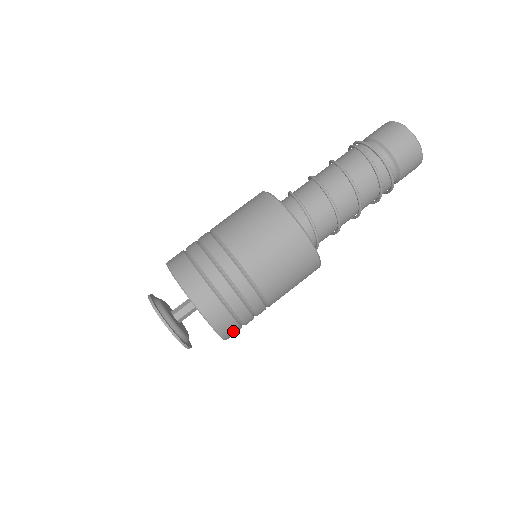
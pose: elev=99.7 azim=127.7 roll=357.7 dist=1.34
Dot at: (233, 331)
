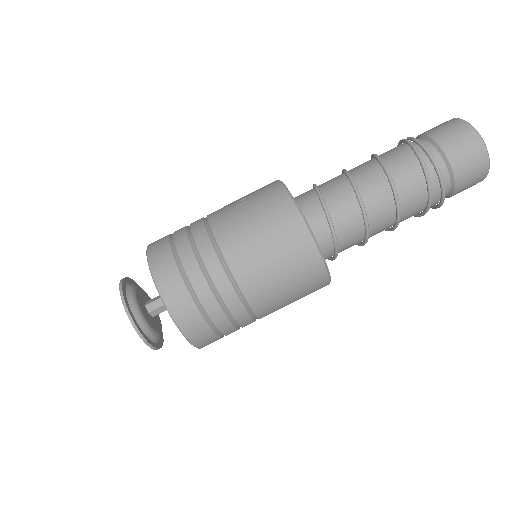
Dot at: occluded
